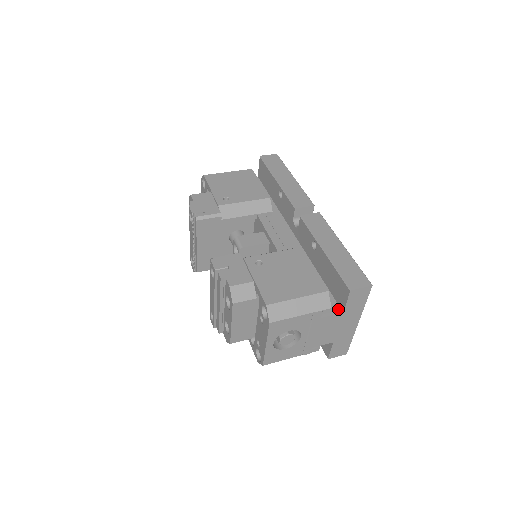
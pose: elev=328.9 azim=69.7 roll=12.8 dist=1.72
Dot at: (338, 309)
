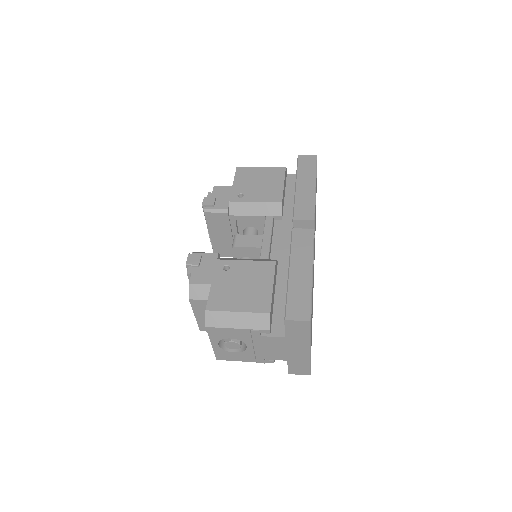
Dot at: (283, 332)
